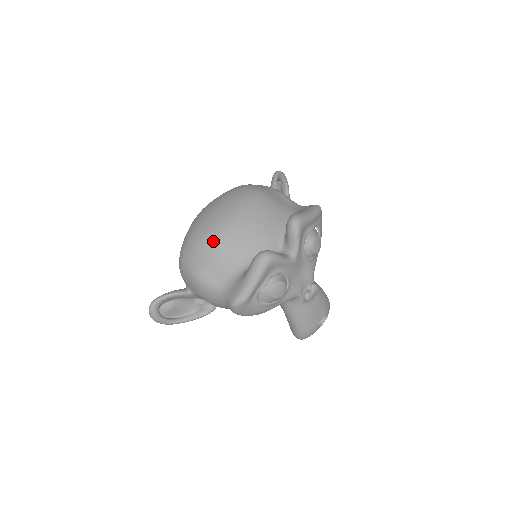
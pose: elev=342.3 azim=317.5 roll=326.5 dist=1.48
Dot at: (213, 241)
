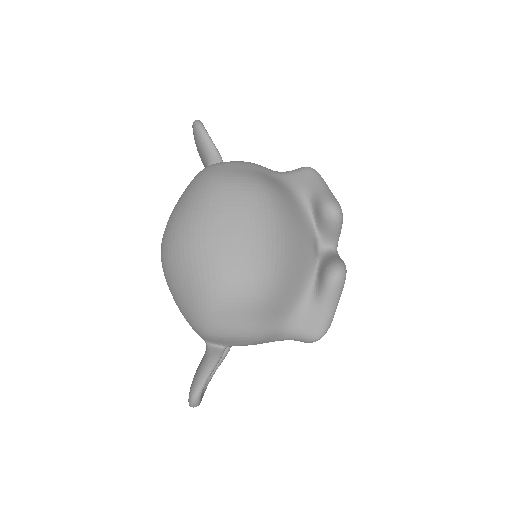
Dot at: (268, 286)
